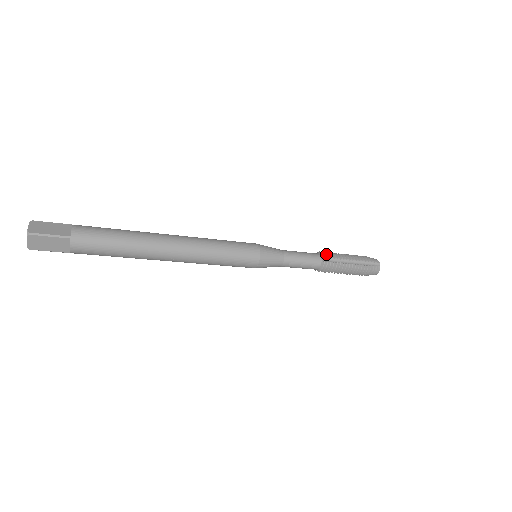
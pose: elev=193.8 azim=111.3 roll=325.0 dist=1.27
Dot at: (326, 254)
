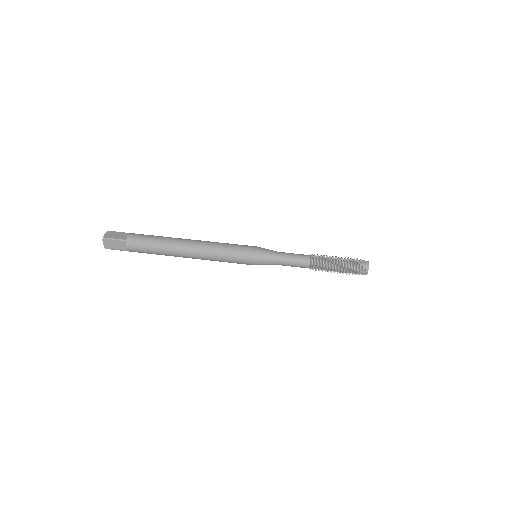
Dot at: (315, 265)
